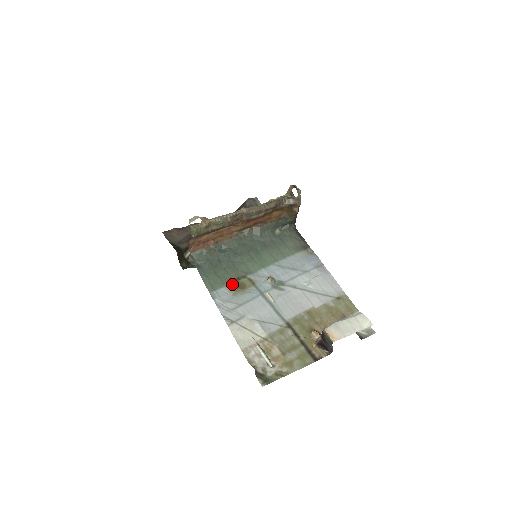
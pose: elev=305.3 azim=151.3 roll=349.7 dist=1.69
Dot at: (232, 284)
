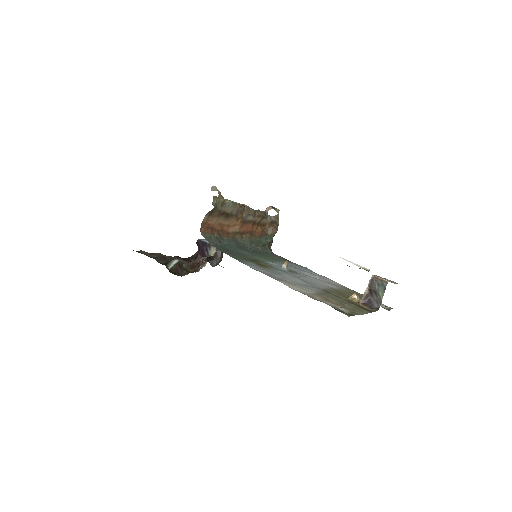
Dot at: (253, 262)
